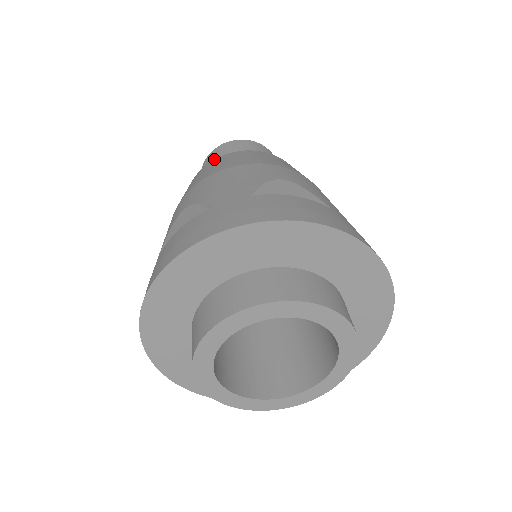
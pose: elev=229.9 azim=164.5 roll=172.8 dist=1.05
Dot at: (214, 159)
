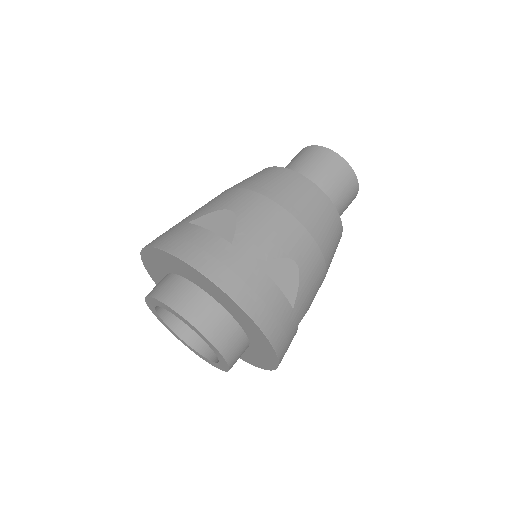
Dot at: occluded
